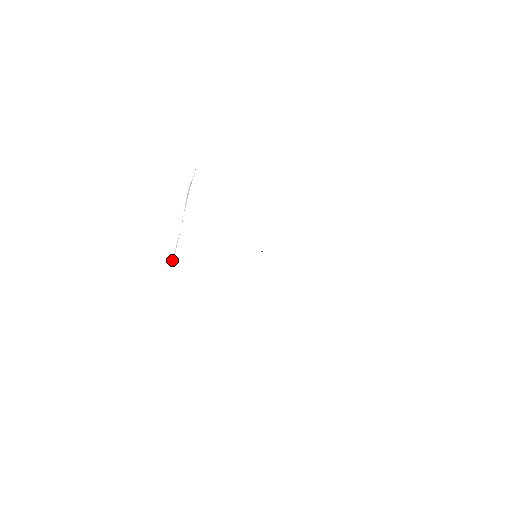
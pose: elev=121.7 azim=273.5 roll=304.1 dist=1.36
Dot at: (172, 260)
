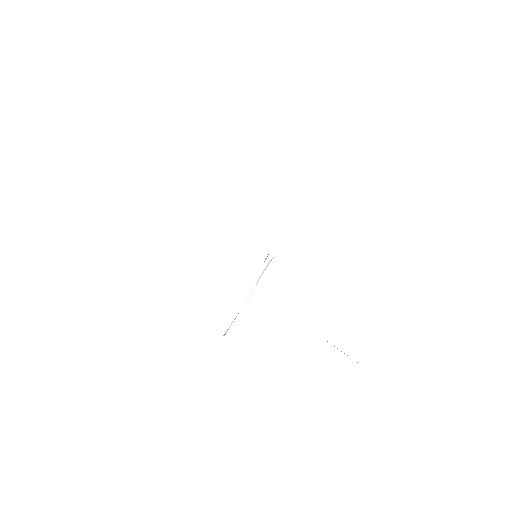
Dot at: (223, 335)
